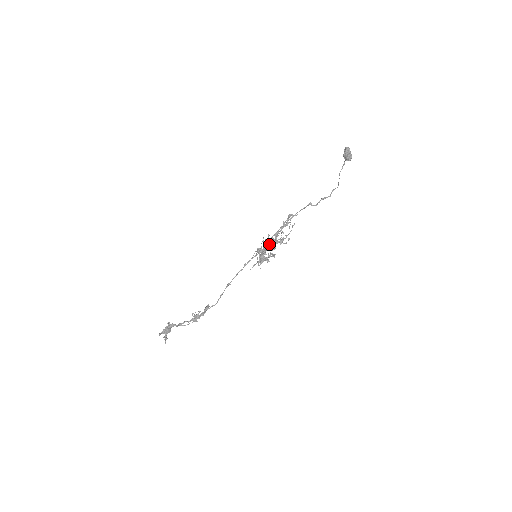
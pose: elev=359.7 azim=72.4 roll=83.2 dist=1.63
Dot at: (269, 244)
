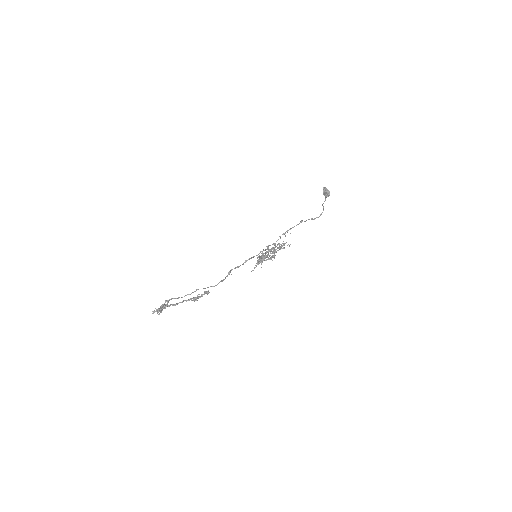
Dot at: occluded
